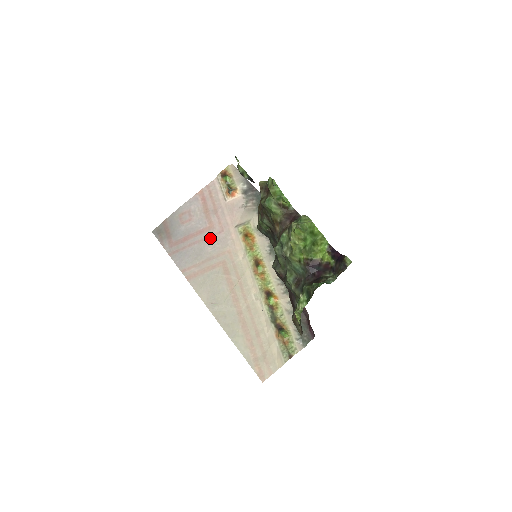
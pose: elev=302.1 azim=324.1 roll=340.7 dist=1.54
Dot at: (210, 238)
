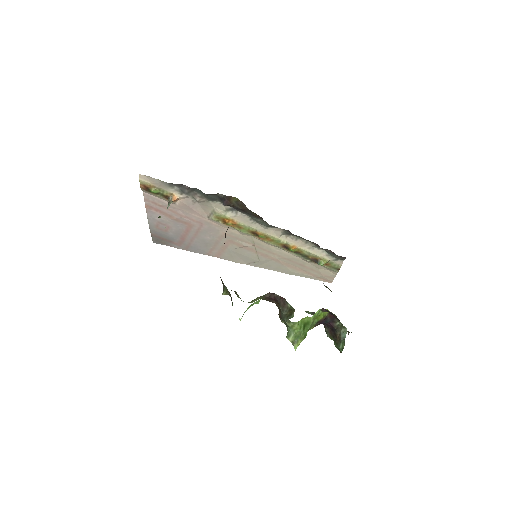
Dot at: (199, 232)
